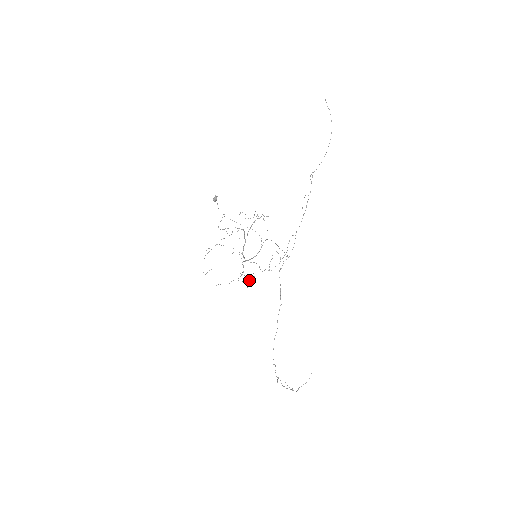
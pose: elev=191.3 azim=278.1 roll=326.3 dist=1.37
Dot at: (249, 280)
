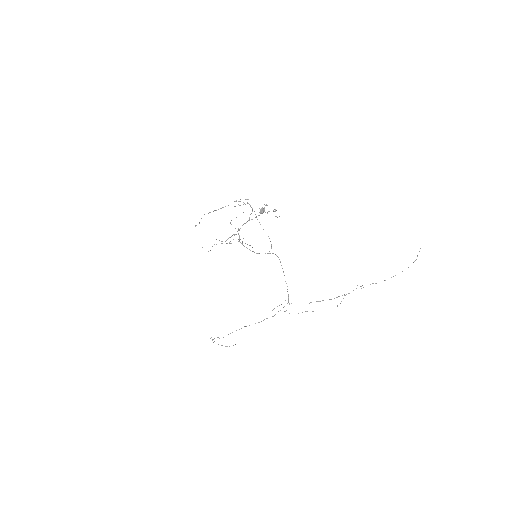
Dot at: (227, 243)
